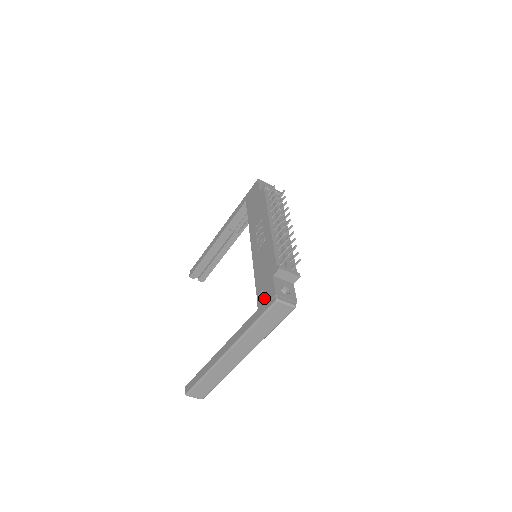
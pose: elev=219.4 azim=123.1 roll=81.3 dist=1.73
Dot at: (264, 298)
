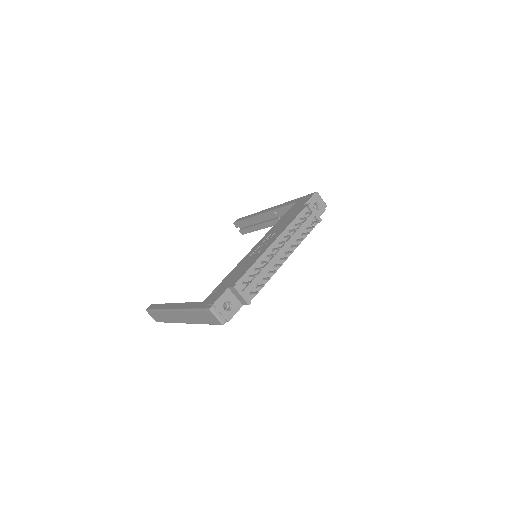
Dot at: (211, 298)
